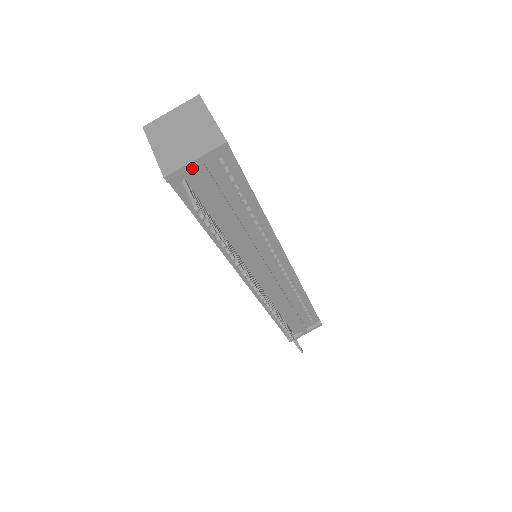
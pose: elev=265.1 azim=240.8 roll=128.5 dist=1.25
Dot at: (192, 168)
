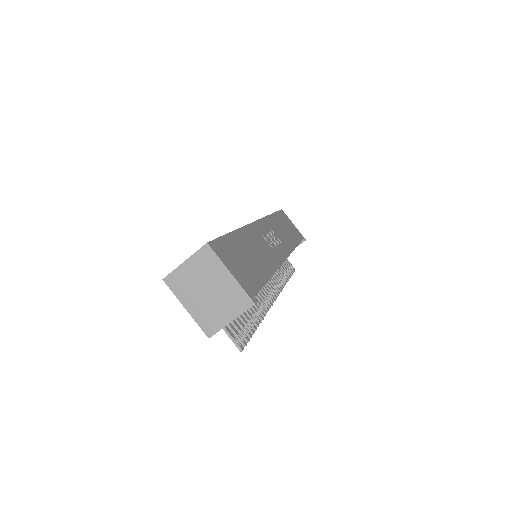
Dot at: (228, 323)
